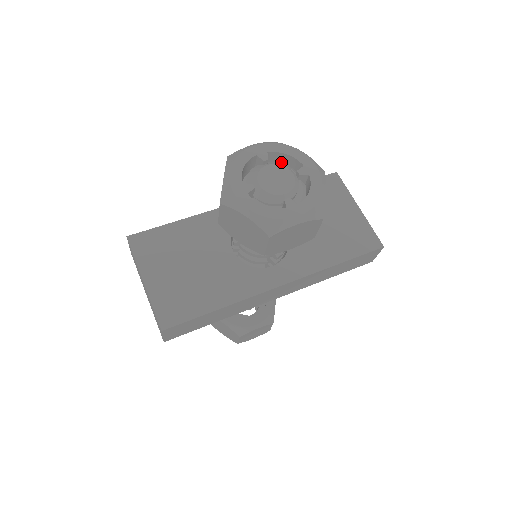
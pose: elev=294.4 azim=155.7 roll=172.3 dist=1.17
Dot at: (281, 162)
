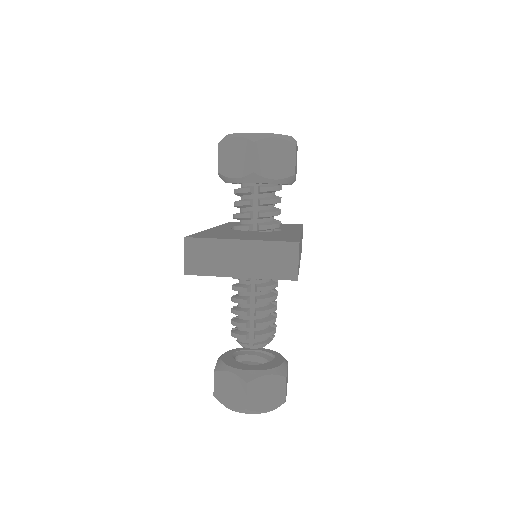
Dot at: occluded
